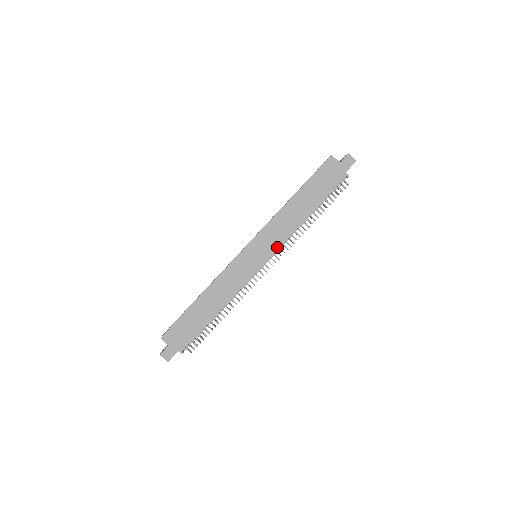
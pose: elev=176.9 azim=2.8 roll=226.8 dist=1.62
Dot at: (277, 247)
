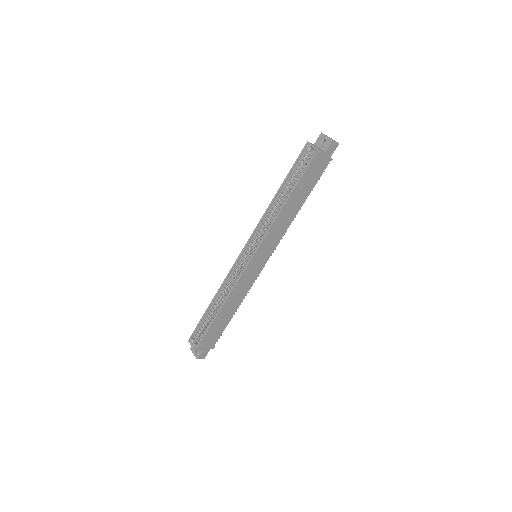
Dot at: (276, 245)
